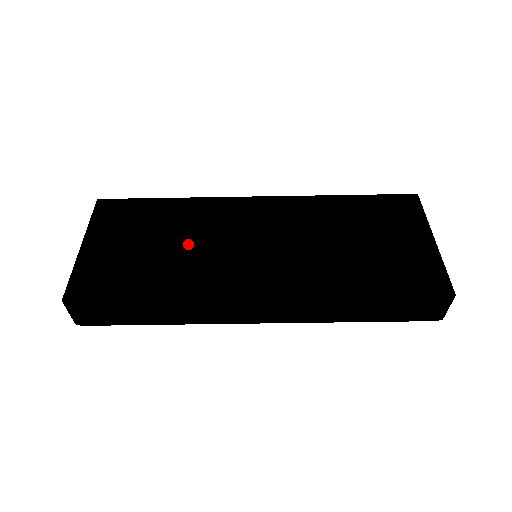
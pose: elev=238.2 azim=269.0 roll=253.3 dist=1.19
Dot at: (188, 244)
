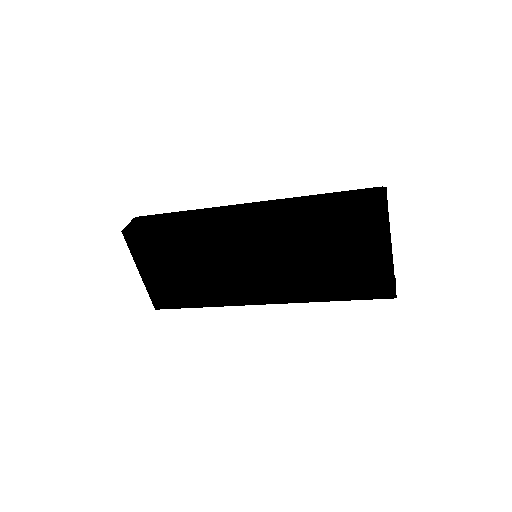
Dot at: (207, 268)
